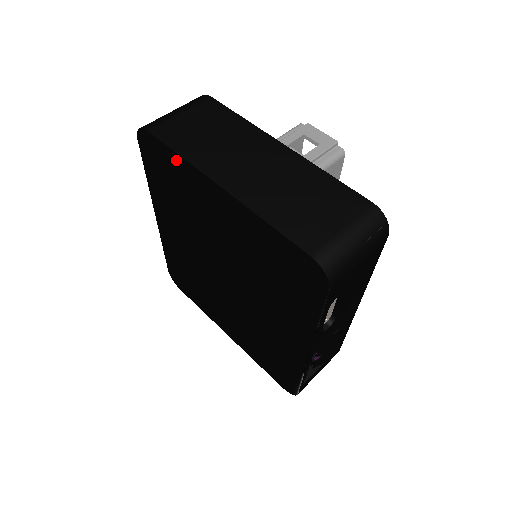
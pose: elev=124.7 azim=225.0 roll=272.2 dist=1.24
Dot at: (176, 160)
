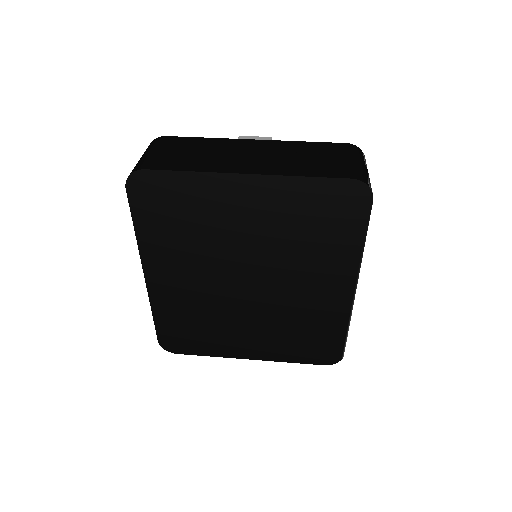
Dot at: (186, 180)
